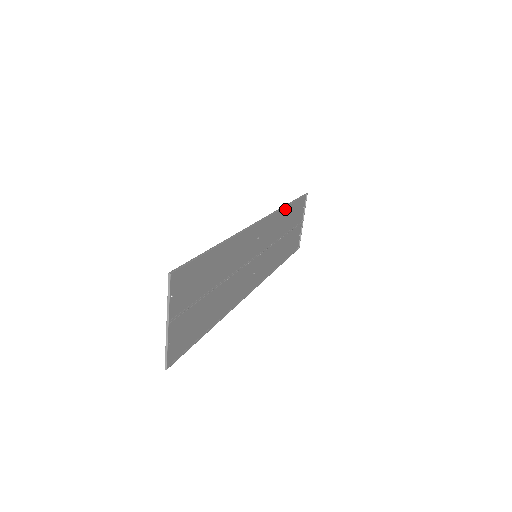
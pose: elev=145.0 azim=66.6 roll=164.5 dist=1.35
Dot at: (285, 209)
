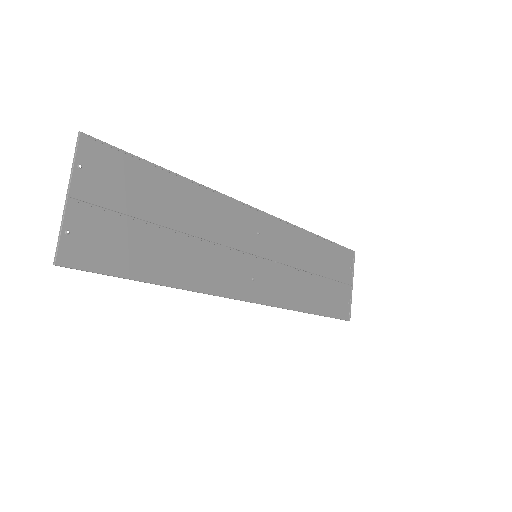
Dot at: (312, 239)
